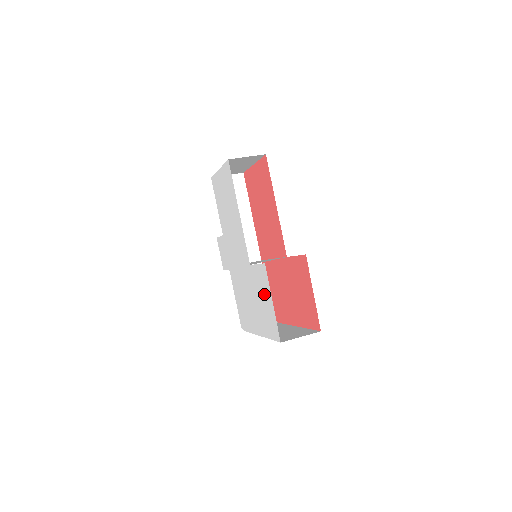
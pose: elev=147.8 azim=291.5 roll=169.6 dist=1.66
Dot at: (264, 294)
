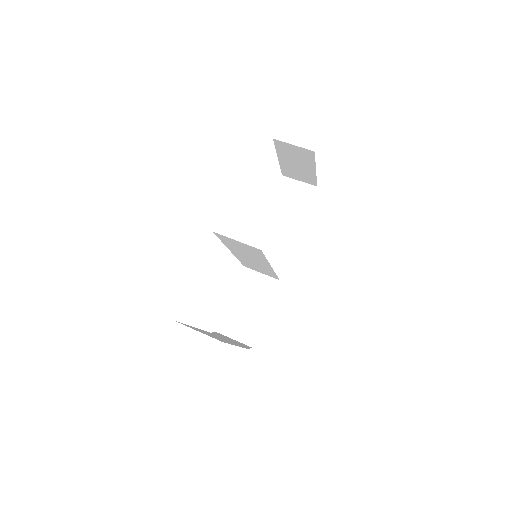
Dot at: occluded
